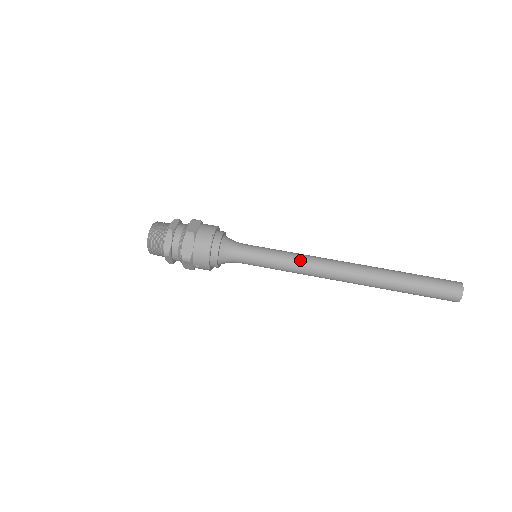
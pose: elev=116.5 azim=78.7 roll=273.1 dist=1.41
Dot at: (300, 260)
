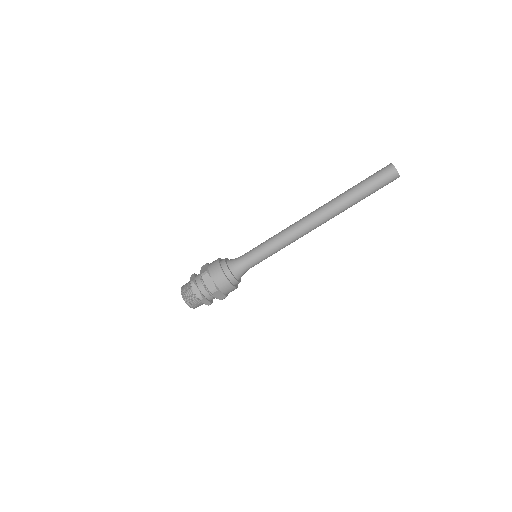
Dot at: (286, 241)
